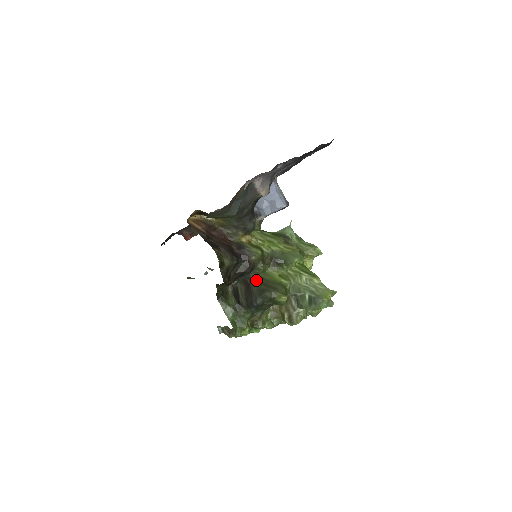
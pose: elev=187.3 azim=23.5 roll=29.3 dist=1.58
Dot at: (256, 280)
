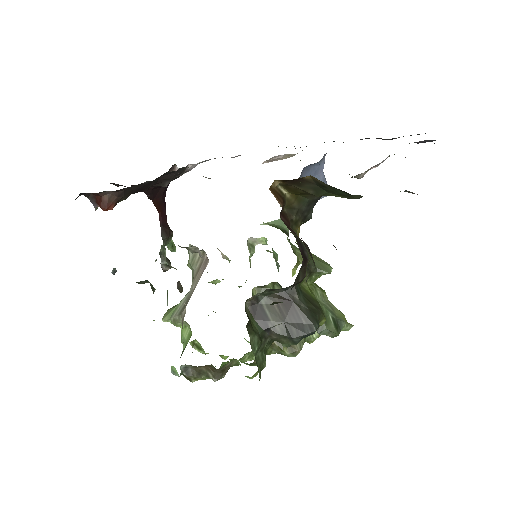
Dot at: (301, 295)
